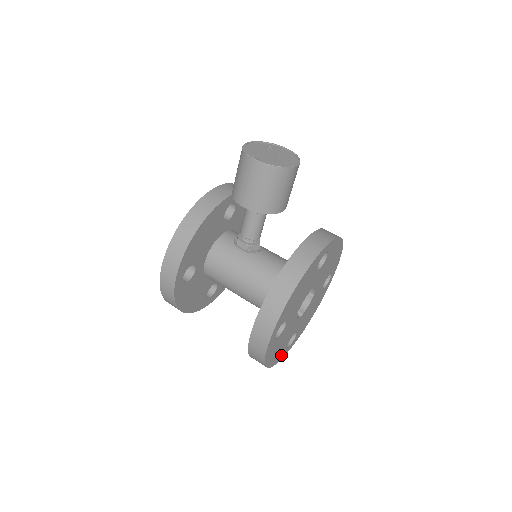
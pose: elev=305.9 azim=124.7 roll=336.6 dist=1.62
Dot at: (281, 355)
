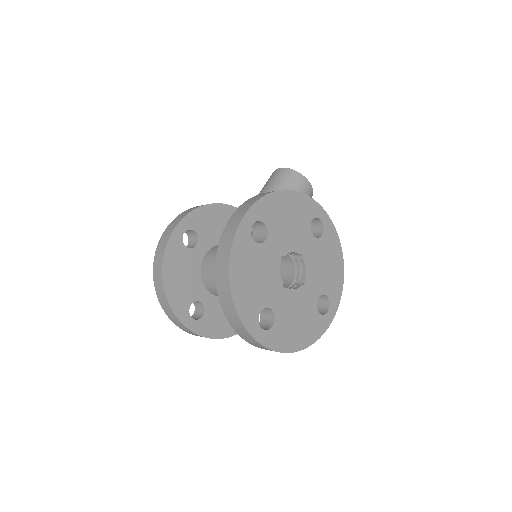
Dot at: (249, 316)
